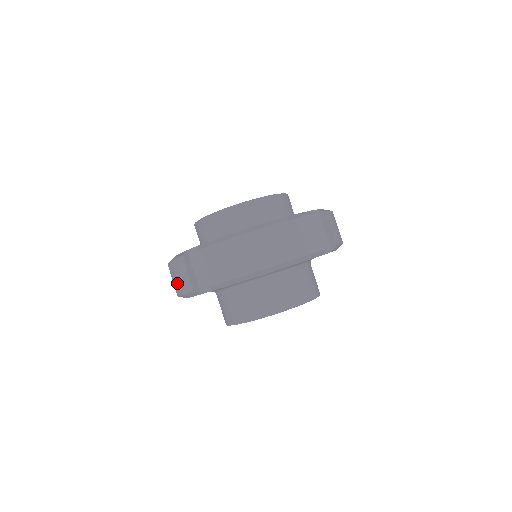
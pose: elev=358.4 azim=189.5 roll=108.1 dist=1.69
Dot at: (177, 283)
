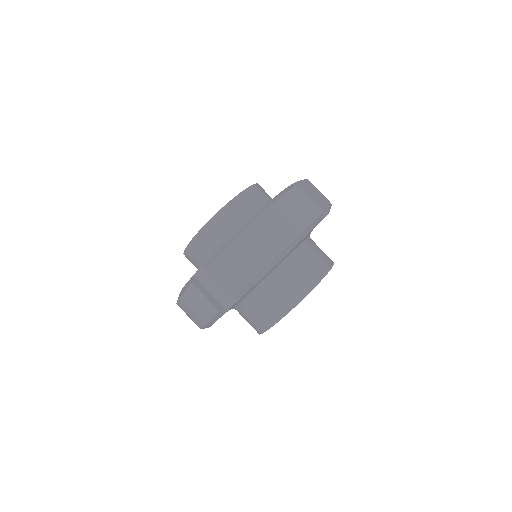
Dot at: (197, 314)
